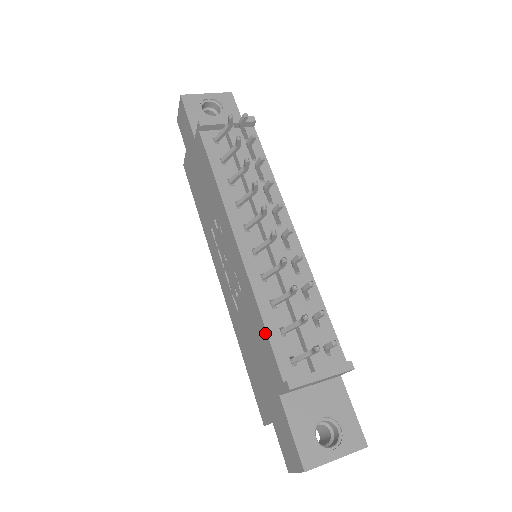
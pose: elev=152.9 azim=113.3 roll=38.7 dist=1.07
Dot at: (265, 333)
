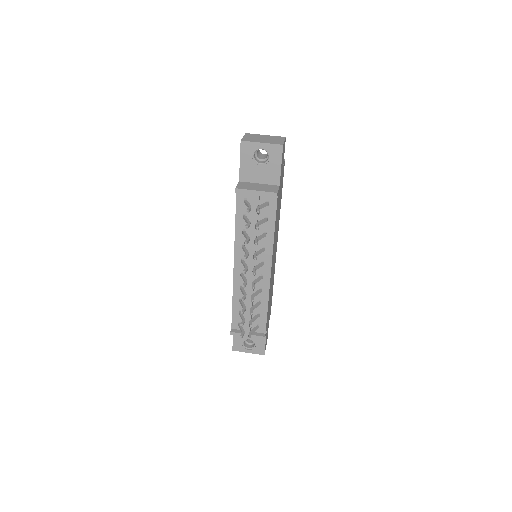
Dot at: (232, 308)
